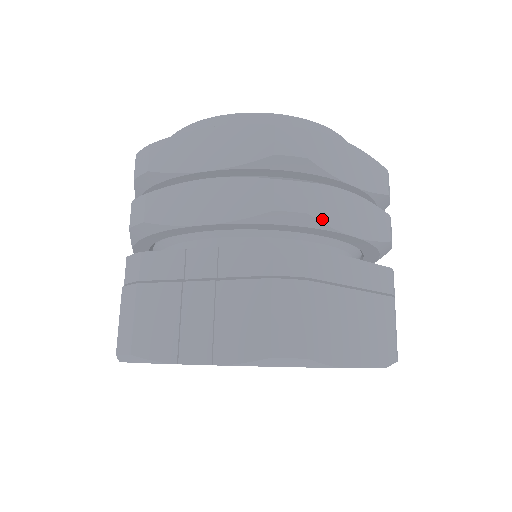
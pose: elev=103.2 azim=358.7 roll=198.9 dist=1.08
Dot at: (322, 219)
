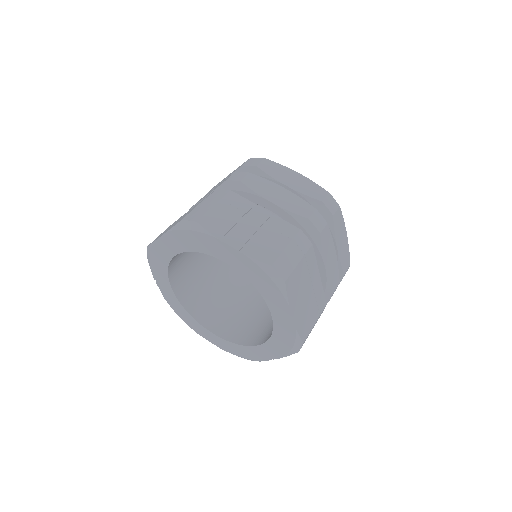
Dot at: (322, 243)
